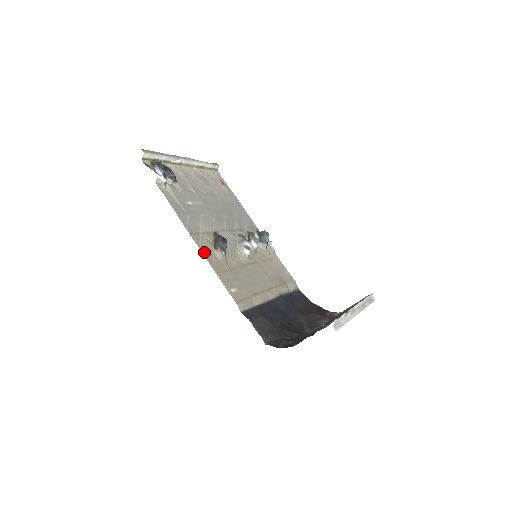
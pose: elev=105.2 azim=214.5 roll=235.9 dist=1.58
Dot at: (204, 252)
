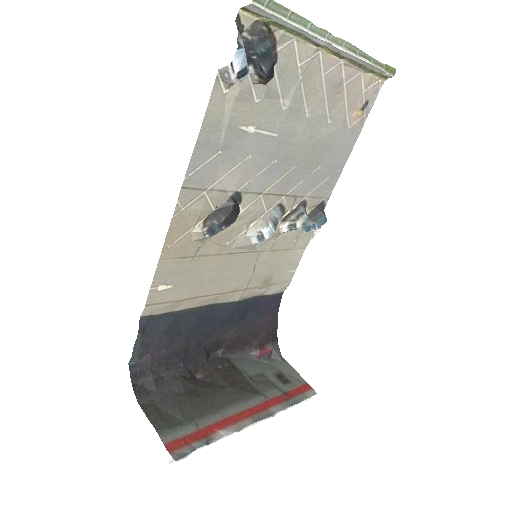
Dot at: (176, 223)
